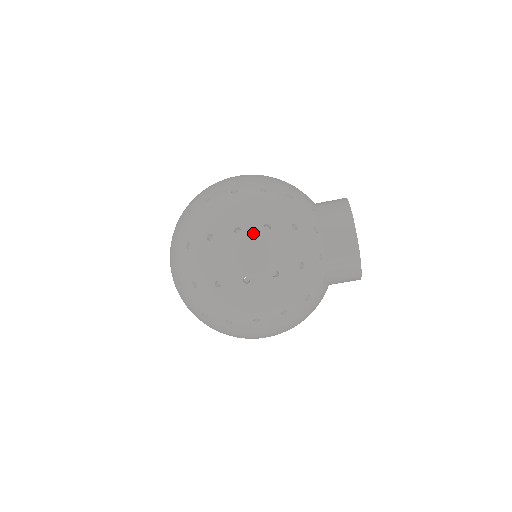
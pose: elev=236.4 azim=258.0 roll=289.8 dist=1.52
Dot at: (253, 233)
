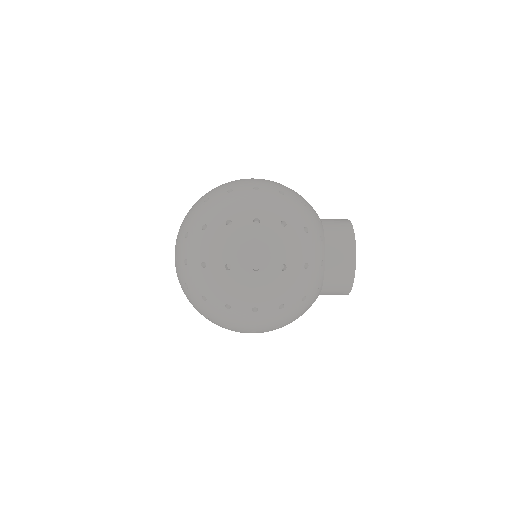
Dot at: (266, 331)
